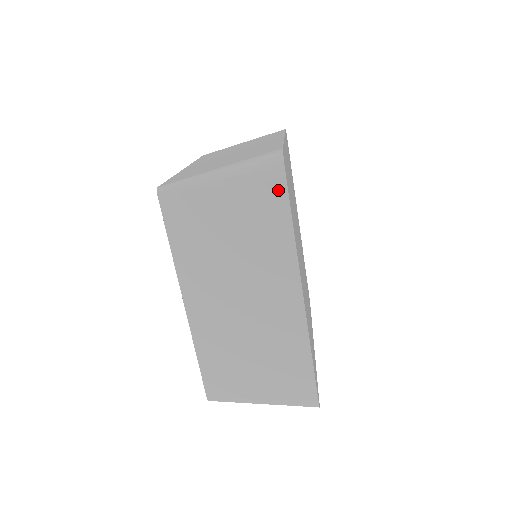
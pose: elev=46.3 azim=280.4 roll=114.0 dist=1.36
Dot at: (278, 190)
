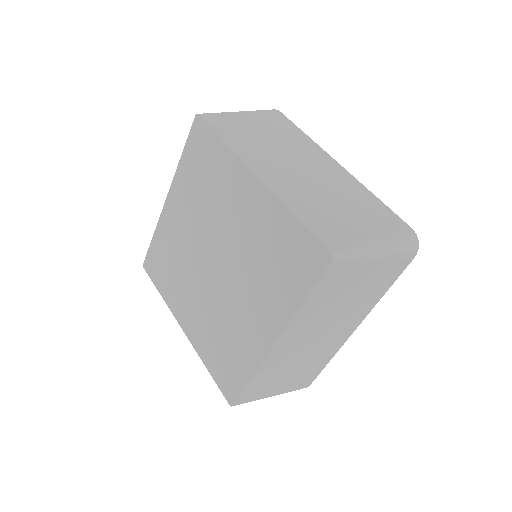
Dot at: (403, 265)
